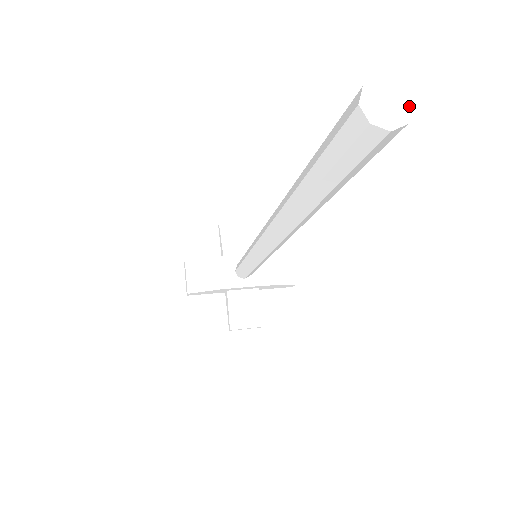
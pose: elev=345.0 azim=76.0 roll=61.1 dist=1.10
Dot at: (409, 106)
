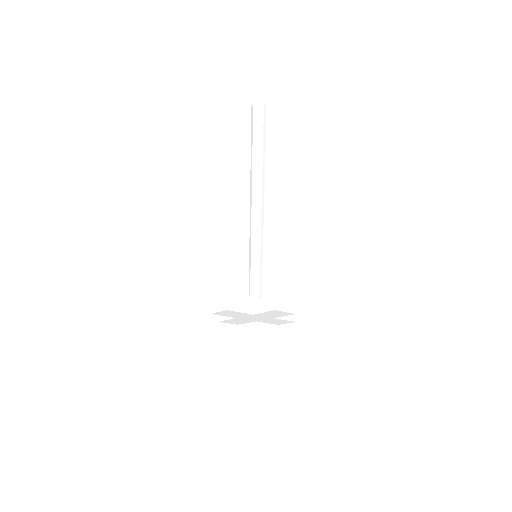
Dot at: occluded
